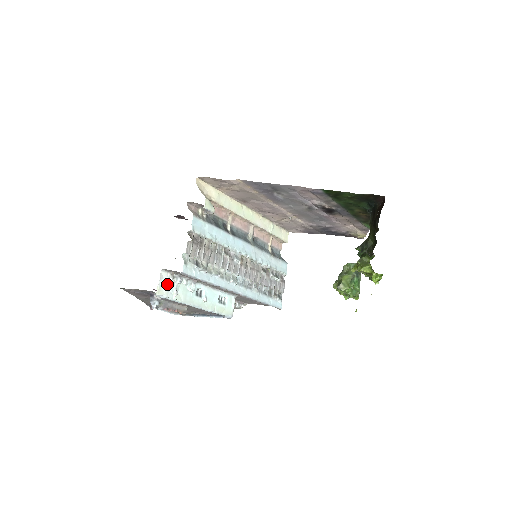
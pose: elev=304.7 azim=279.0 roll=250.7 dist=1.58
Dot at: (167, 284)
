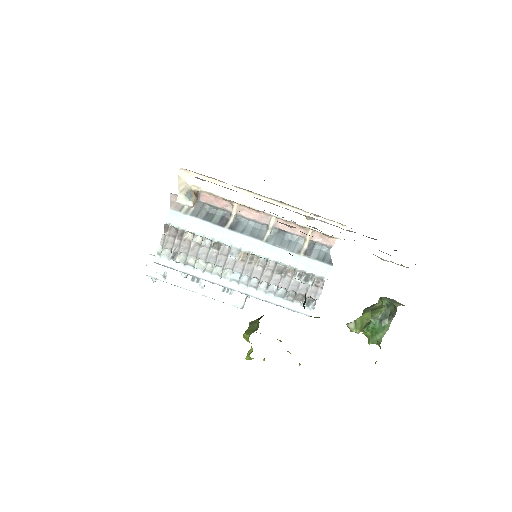
Dot at: (156, 267)
